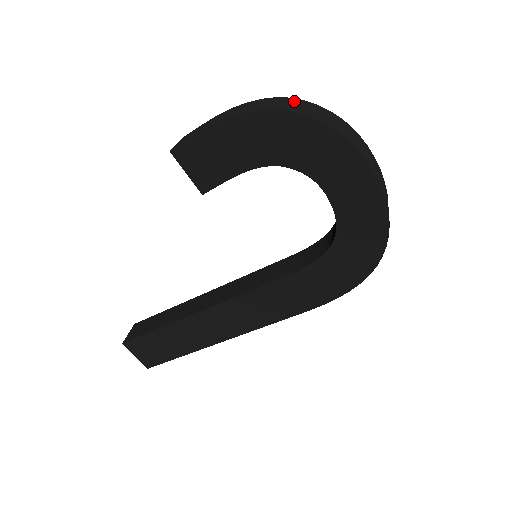
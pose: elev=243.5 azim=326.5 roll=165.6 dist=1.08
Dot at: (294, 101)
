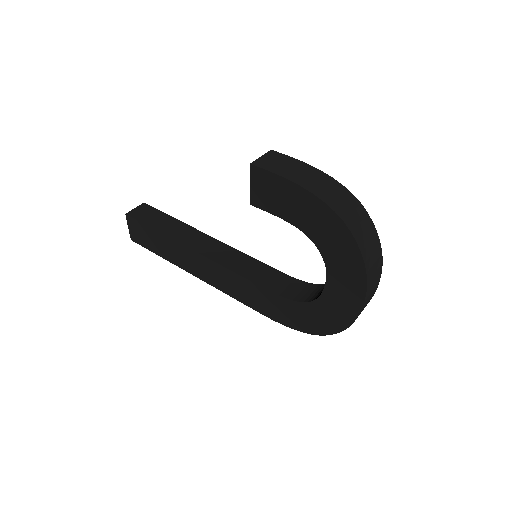
Dot at: (360, 211)
